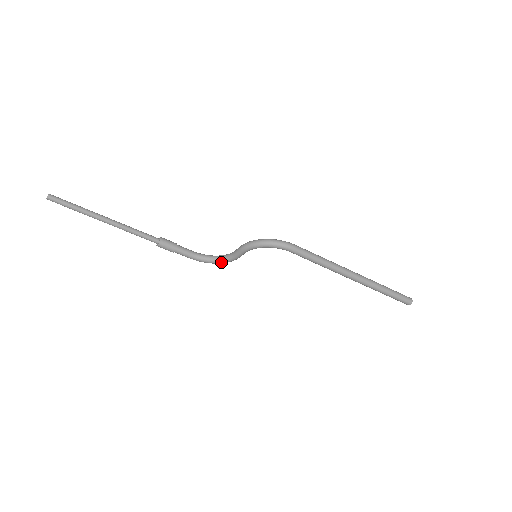
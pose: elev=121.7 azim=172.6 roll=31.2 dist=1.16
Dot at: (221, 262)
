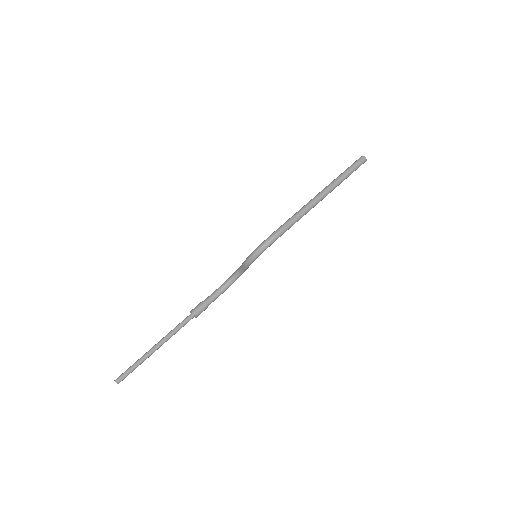
Dot at: occluded
